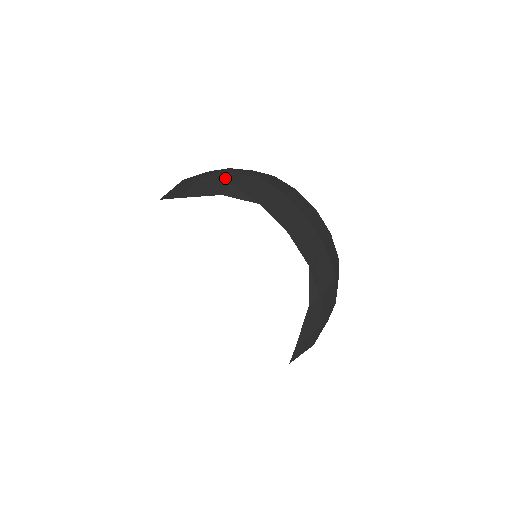
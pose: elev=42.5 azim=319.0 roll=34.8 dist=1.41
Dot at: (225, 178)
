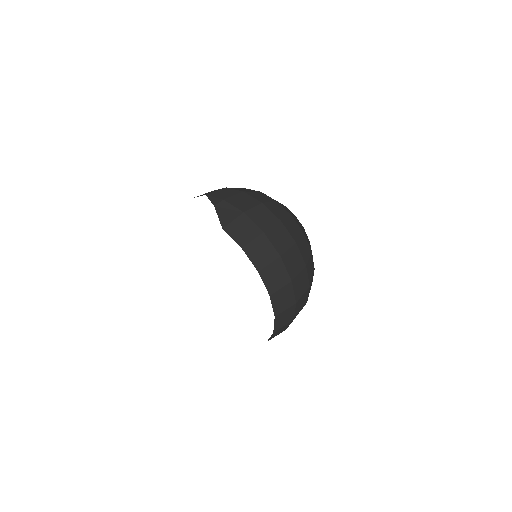
Dot at: occluded
